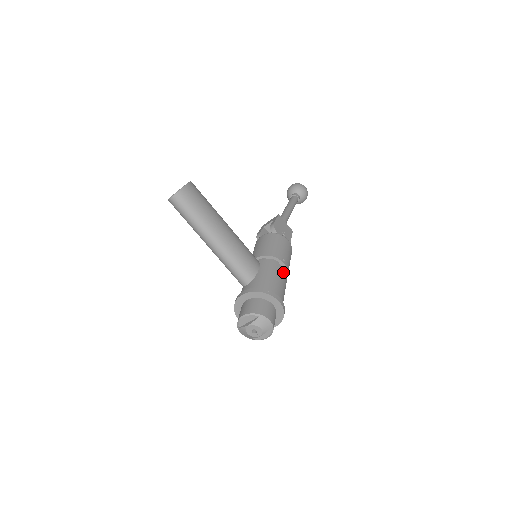
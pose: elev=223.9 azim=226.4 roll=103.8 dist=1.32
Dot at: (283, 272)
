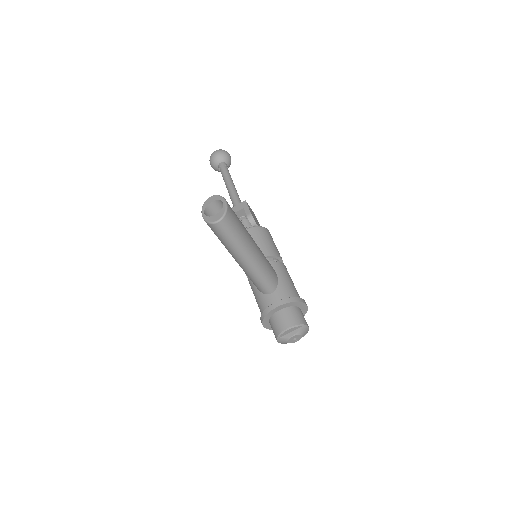
Dot at: occluded
